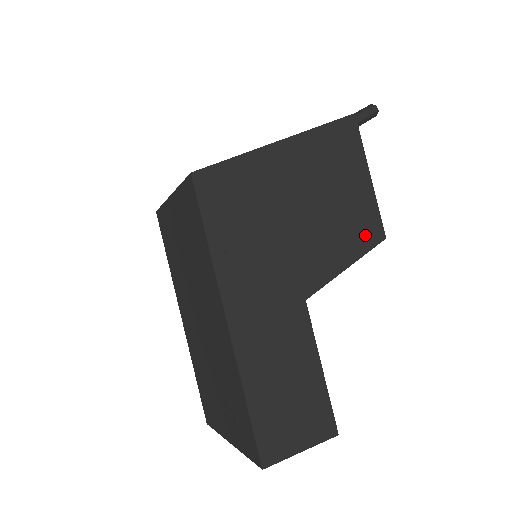
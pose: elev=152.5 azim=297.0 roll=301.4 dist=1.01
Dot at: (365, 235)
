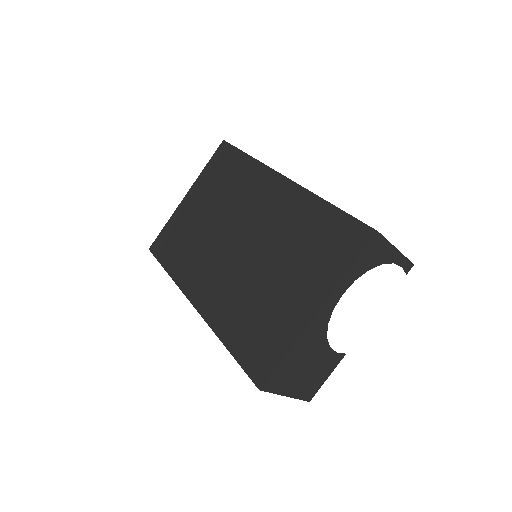
Dot at: occluded
